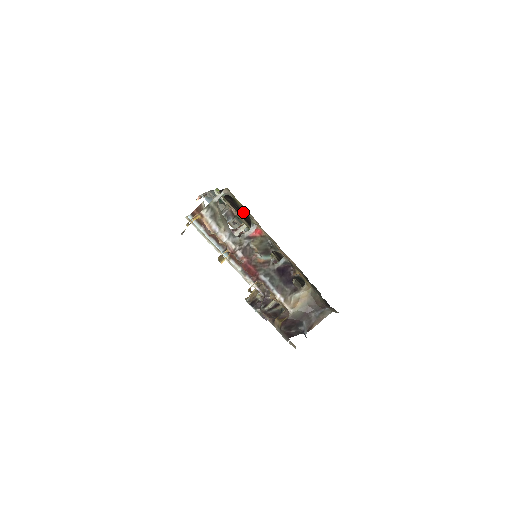
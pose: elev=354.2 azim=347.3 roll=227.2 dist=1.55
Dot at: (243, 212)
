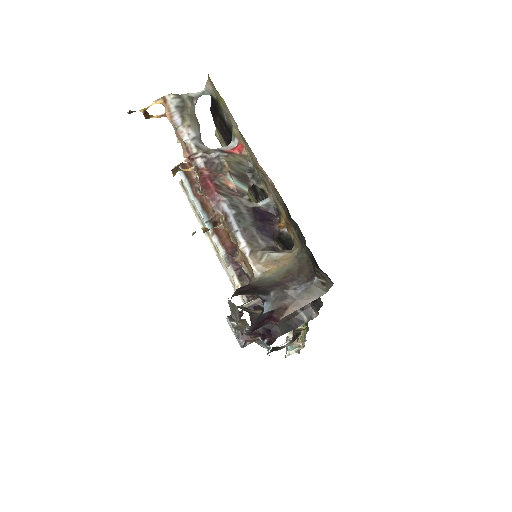
Dot at: (227, 126)
